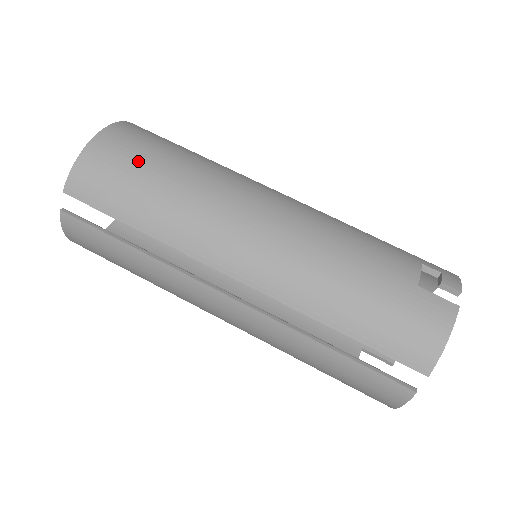
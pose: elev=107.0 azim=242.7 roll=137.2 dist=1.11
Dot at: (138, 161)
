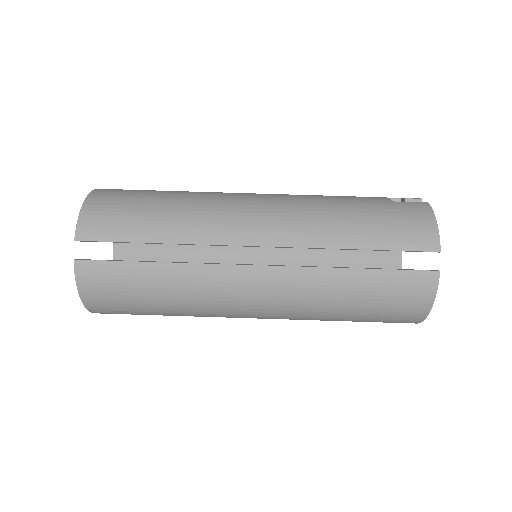
Dot at: (136, 197)
